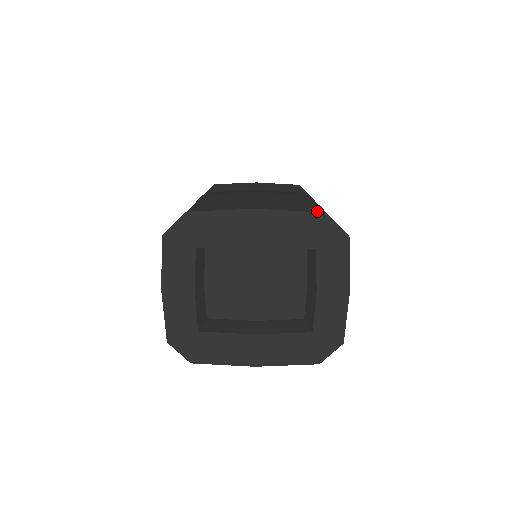
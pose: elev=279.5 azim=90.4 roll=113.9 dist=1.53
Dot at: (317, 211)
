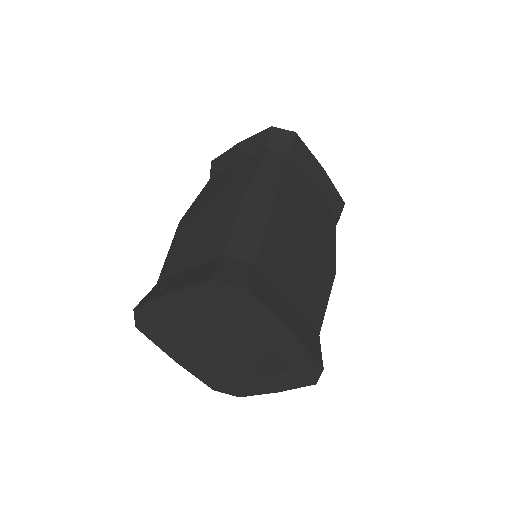
Dot at: occluded
